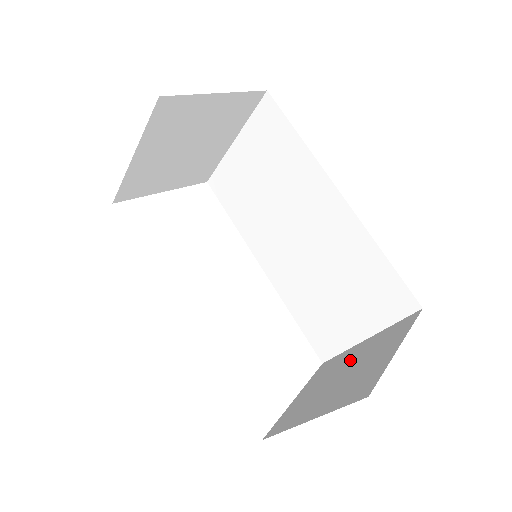
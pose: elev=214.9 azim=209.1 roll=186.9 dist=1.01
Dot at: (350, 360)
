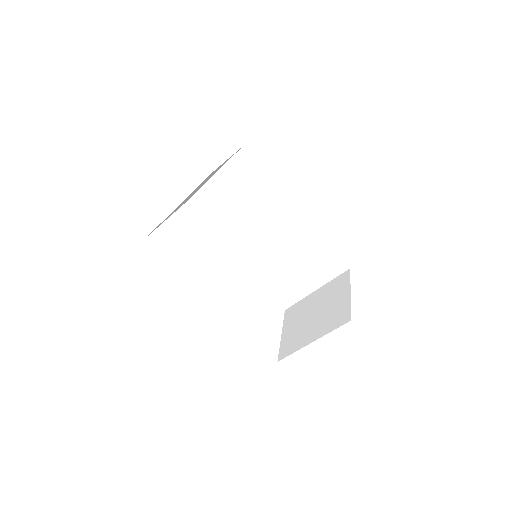
Dot at: (314, 304)
